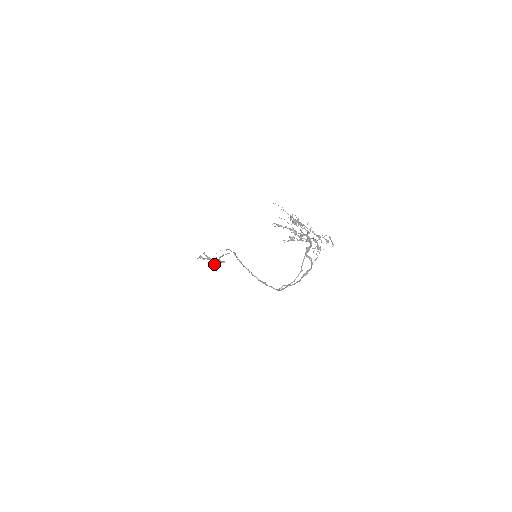
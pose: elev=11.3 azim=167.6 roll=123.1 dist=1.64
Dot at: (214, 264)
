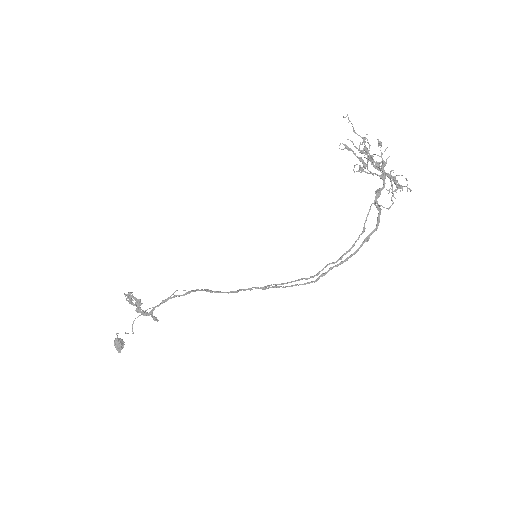
Dot at: (122, 343)
